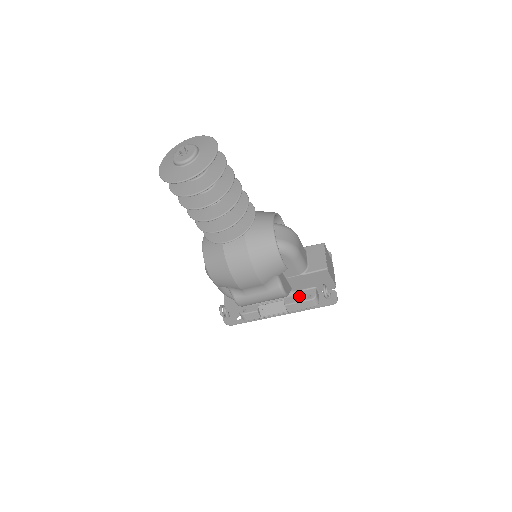
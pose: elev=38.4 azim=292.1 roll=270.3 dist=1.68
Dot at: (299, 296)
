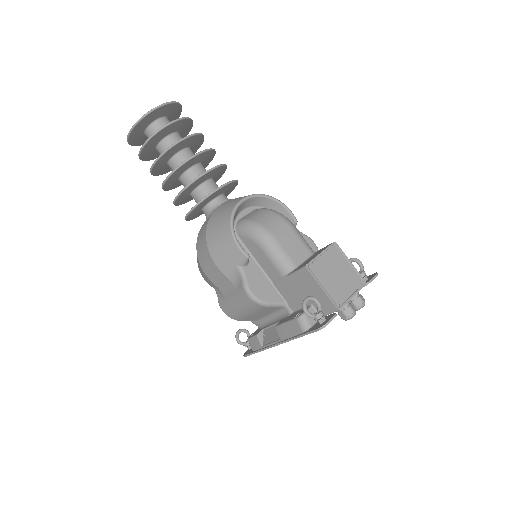
Dot at: (292, 316)
